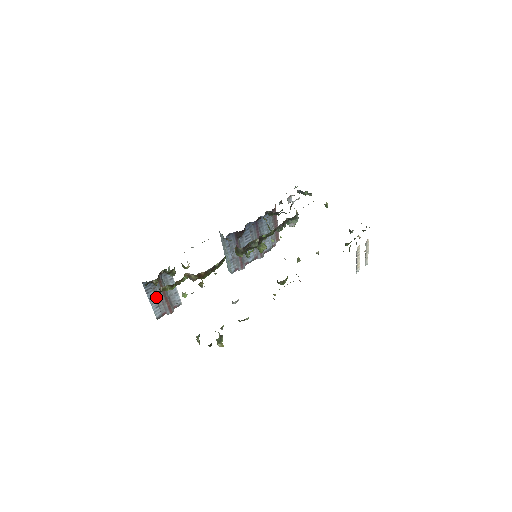
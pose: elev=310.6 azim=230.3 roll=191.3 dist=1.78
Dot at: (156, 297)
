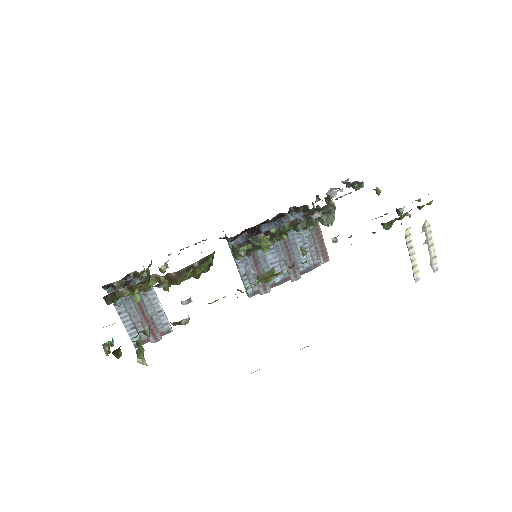
Dot at: (108, 302)
